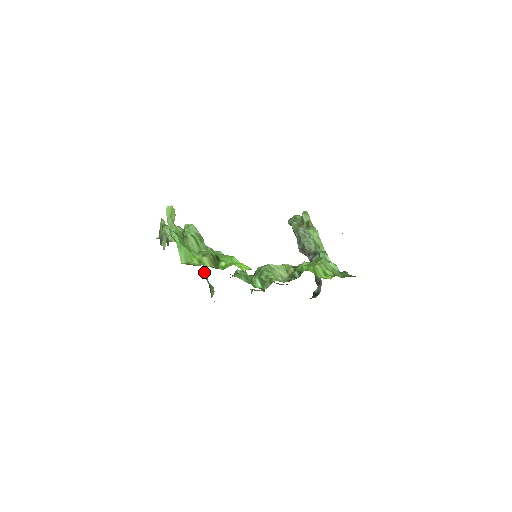
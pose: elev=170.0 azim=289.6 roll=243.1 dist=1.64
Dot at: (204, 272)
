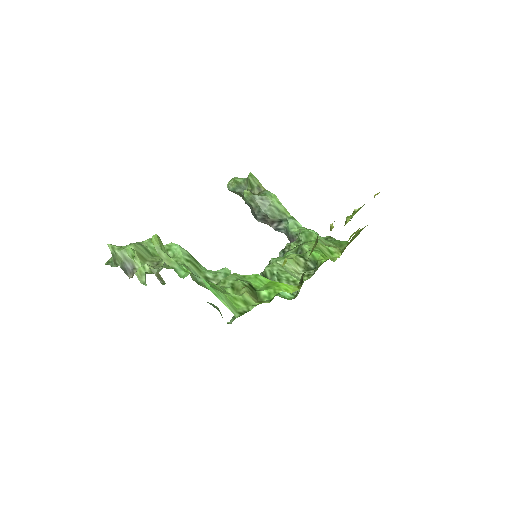
Dot at: occluded
